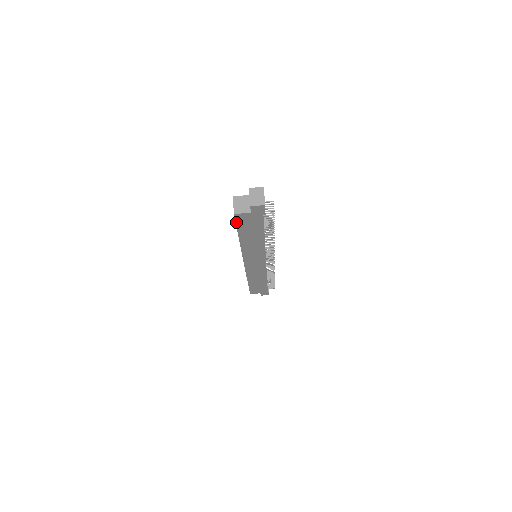
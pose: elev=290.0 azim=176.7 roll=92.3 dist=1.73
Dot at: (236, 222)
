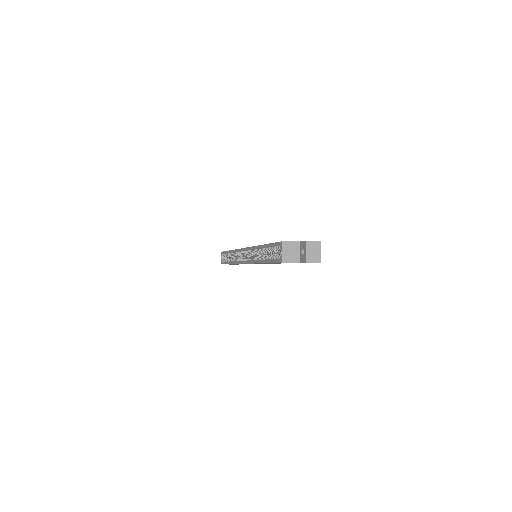
Dot at: (276, 262)
